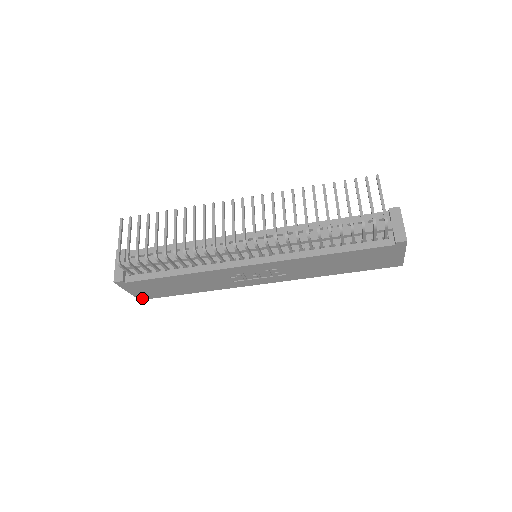
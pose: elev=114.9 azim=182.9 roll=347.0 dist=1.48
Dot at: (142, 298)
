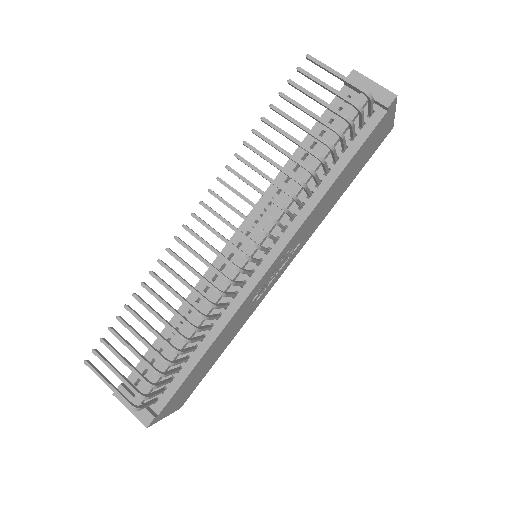
Dot at: (181, 405)
